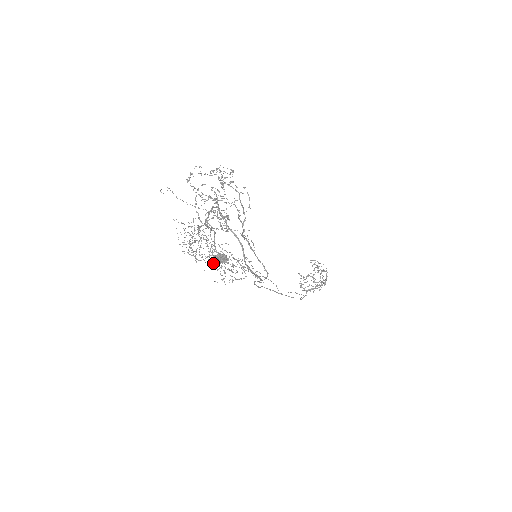
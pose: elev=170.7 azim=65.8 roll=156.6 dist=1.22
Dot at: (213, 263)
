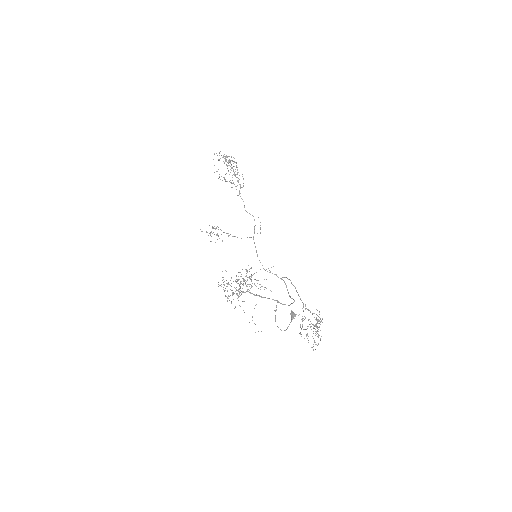
Dot at: occluded
